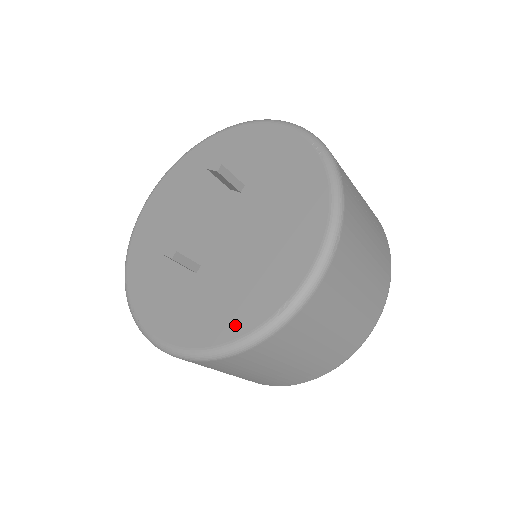
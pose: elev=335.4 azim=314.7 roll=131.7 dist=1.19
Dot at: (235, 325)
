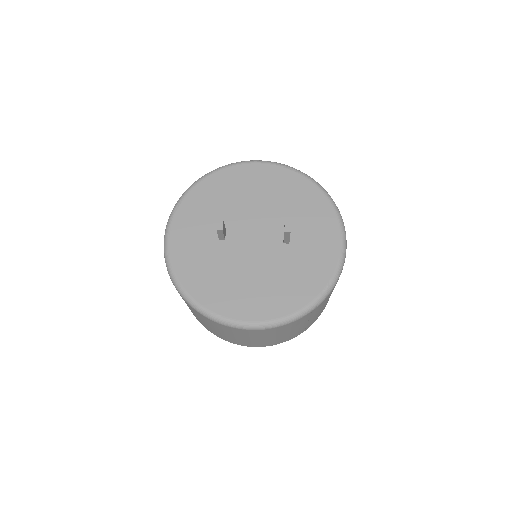
Dot at: (196, 288)
